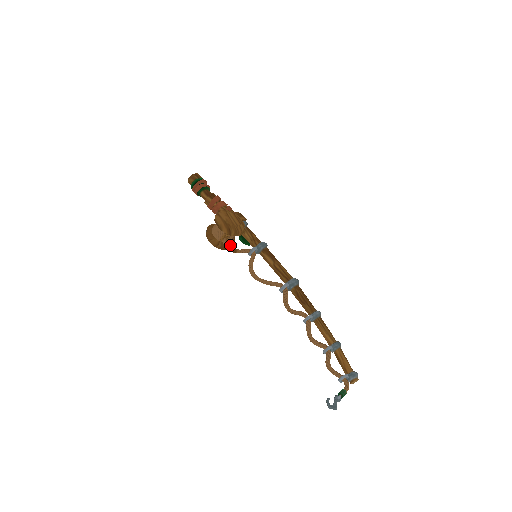
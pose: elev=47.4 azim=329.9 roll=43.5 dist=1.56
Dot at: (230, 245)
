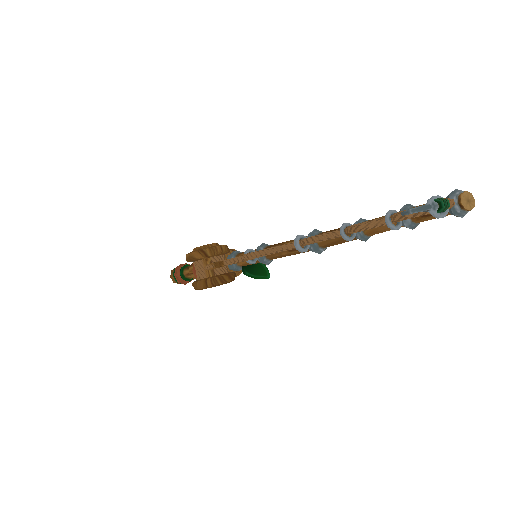
Dot at: (224, 274)
